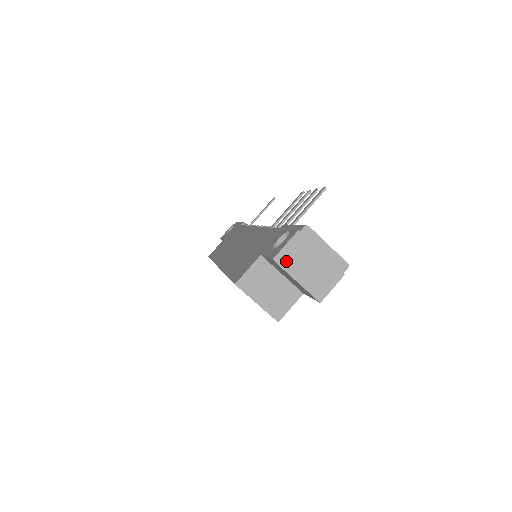
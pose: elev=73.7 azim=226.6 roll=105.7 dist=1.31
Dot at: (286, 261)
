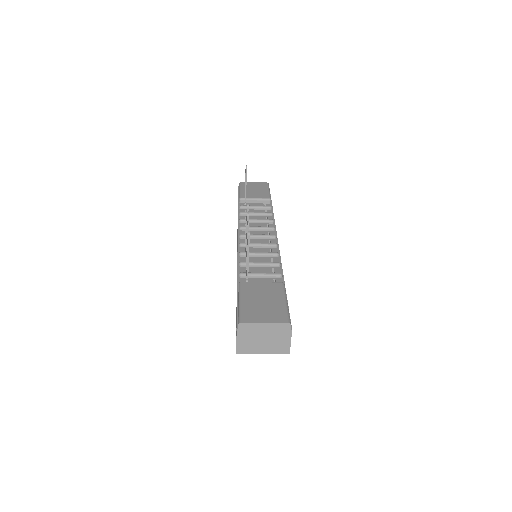
Dot at: (245, 349)
